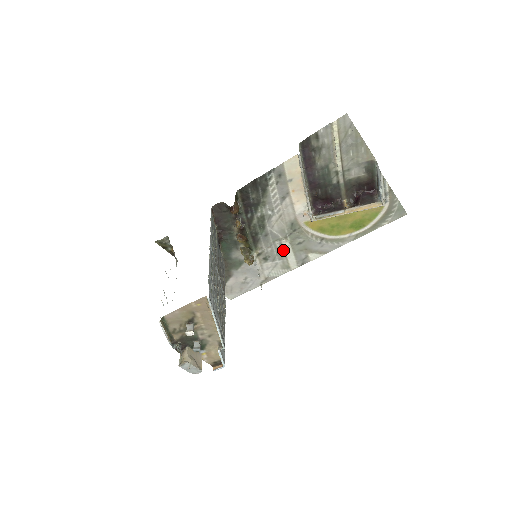
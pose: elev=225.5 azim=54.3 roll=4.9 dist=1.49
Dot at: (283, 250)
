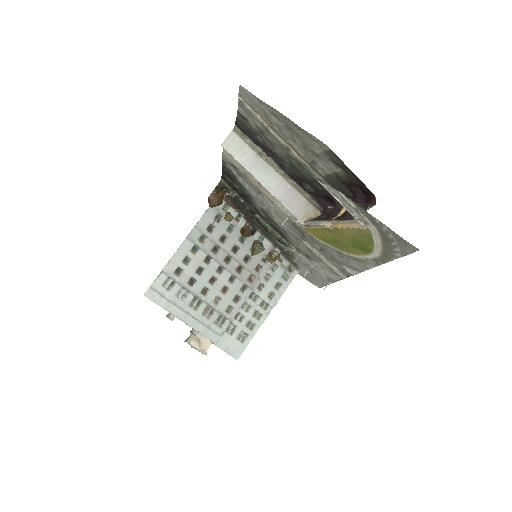
Dot at: (314, 252)
